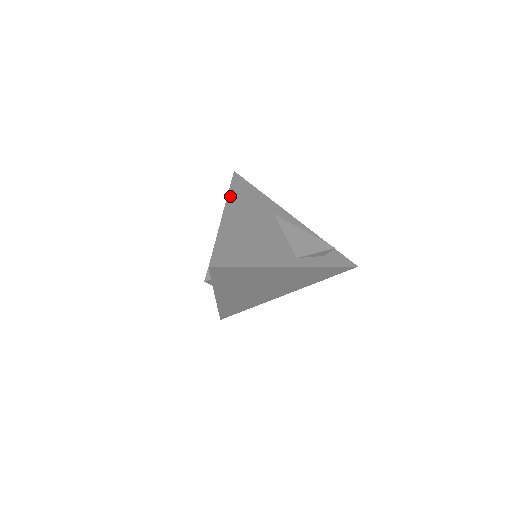
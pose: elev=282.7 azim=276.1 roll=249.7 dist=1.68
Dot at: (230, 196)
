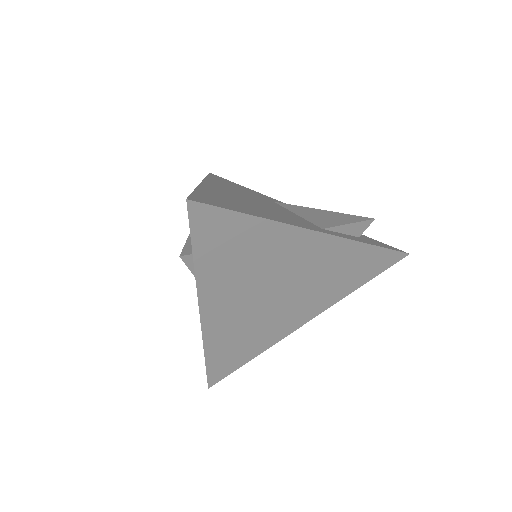
Dot at: (208, 179)
